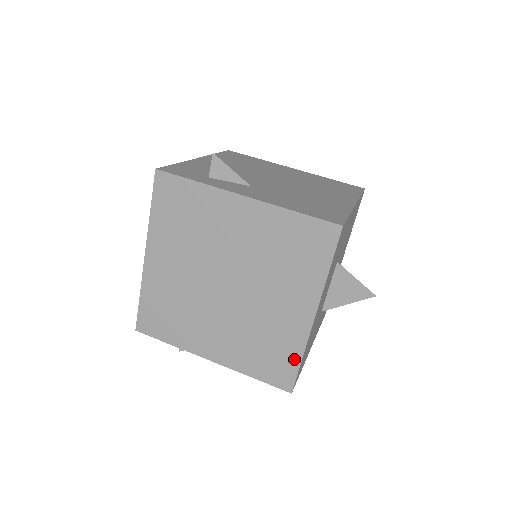
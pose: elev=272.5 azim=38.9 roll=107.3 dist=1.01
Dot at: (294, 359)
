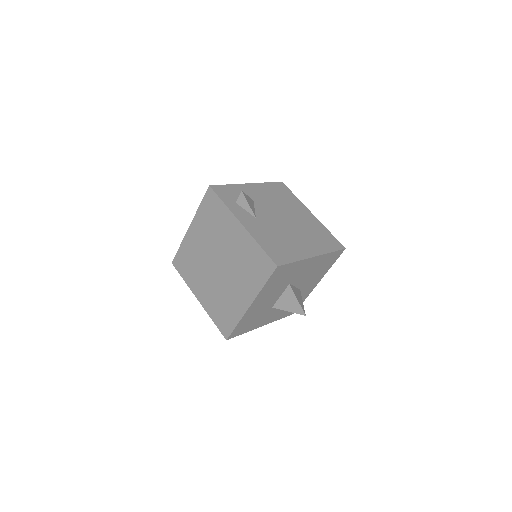
Dot at: (234, 323)
